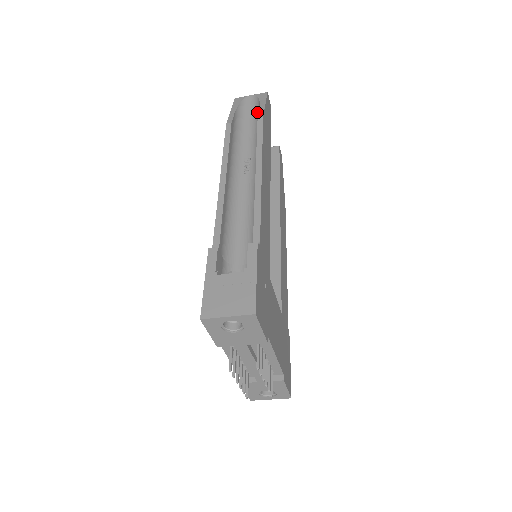
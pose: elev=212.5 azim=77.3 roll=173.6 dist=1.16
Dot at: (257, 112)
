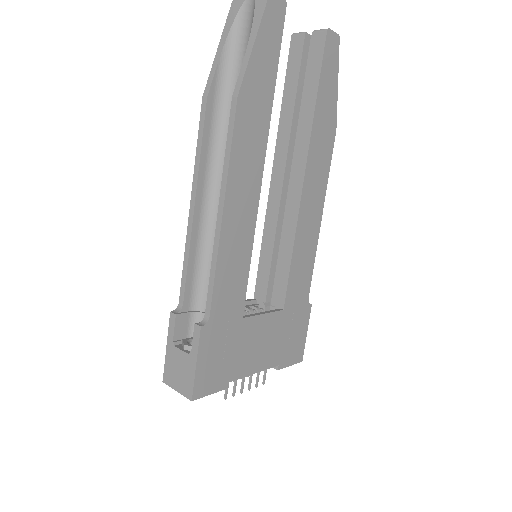
Dot at: occluded
